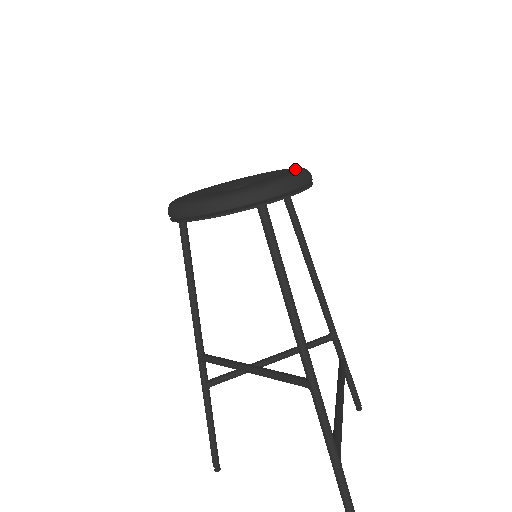
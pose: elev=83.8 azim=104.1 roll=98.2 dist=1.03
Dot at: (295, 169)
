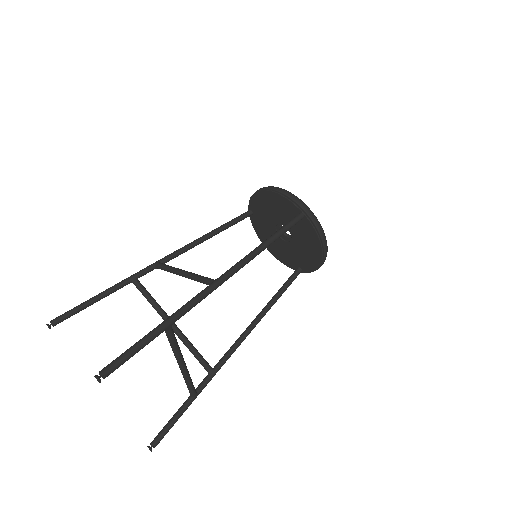
Dot at: occluded
